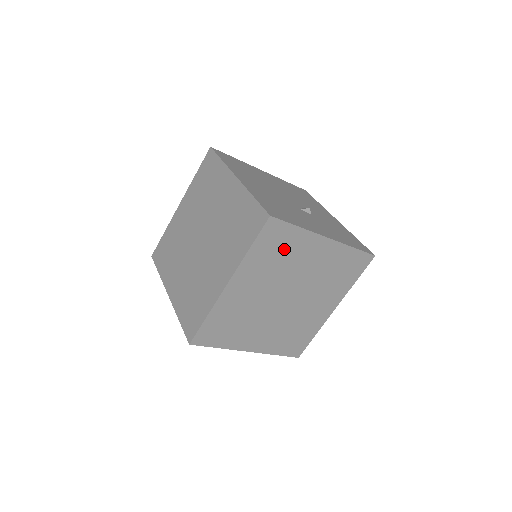
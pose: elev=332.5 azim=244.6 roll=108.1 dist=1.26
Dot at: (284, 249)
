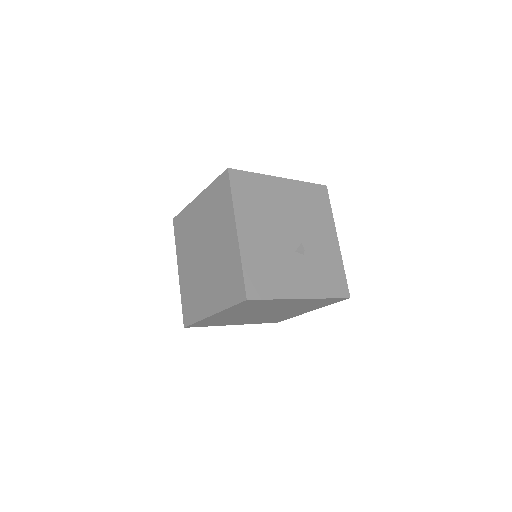
Dot at: (261, 305)
